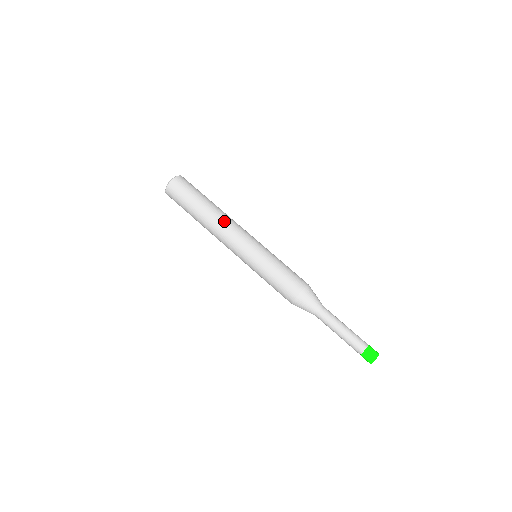
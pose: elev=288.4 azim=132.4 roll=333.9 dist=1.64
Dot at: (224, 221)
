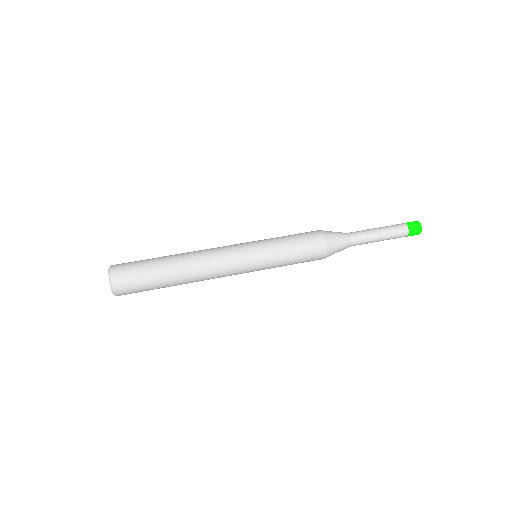
Dot at: (202, 259)
